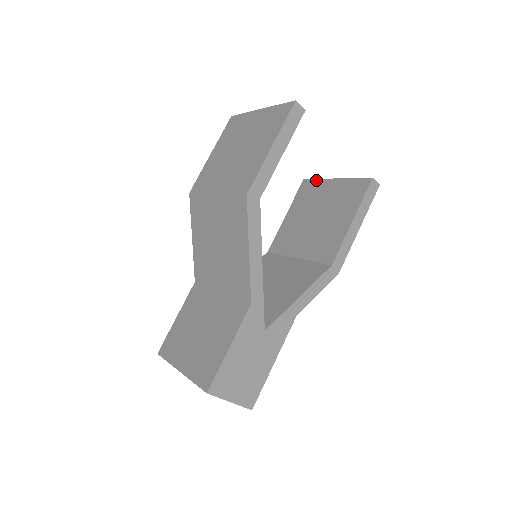
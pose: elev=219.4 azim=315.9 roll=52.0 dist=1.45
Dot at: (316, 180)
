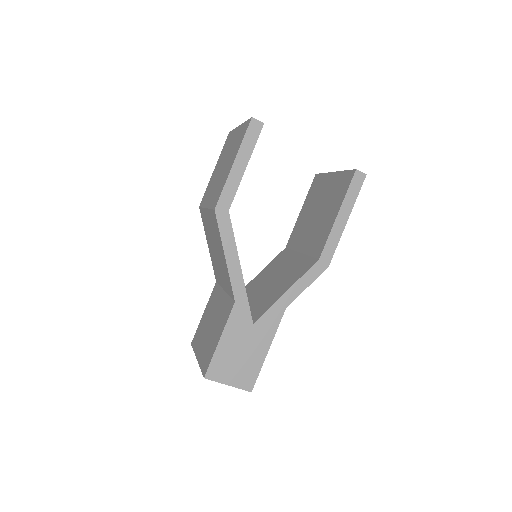
Dot at: (322, 174)
